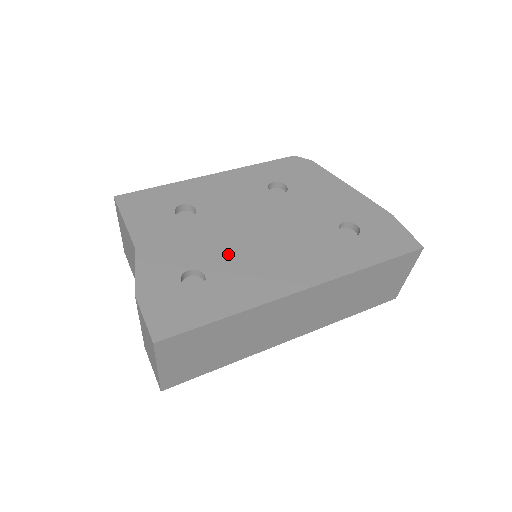
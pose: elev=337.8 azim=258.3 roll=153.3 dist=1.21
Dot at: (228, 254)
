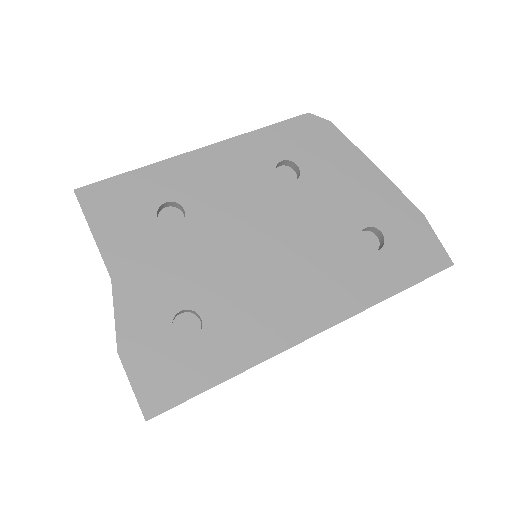
Dot at: (228, 284)
